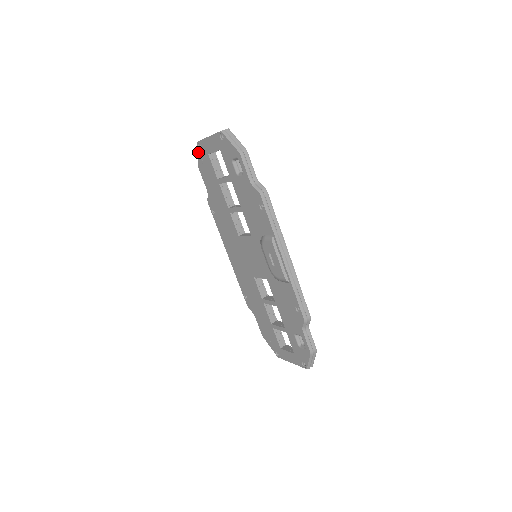
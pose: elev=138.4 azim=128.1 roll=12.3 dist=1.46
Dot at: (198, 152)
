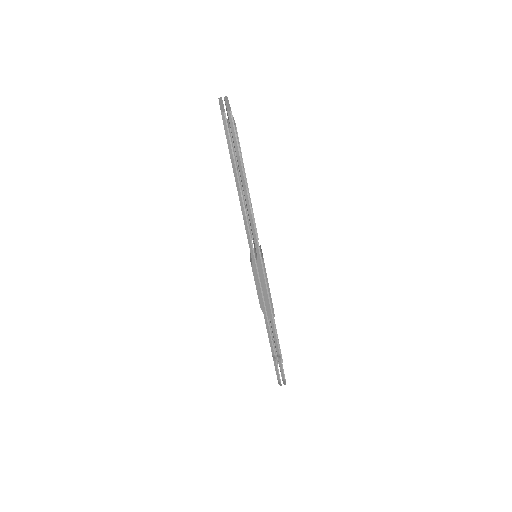
Dot at: occluded
